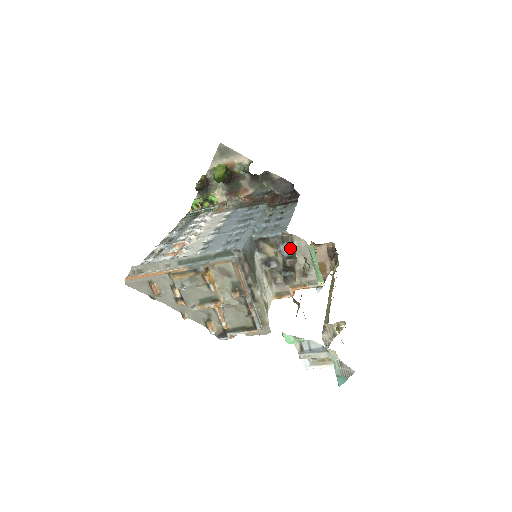
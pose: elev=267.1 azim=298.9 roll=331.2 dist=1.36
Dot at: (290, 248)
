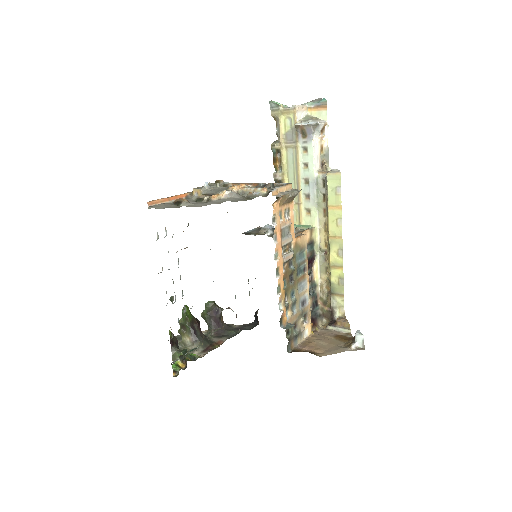
Dot at: occluded
